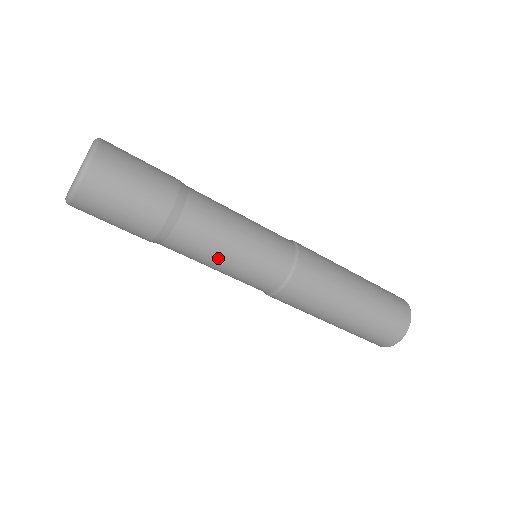
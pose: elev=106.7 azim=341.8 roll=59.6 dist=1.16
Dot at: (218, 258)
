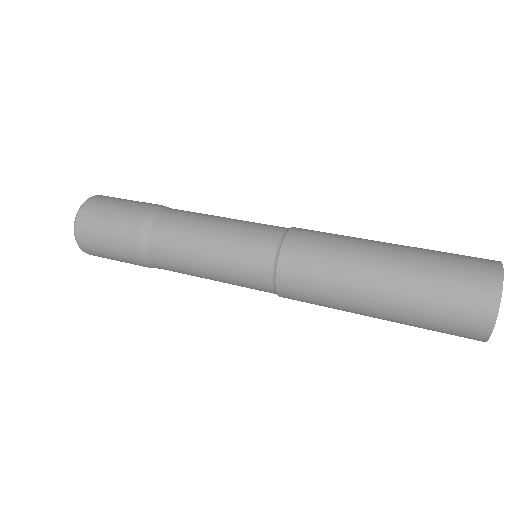
Dot at: (197, 259)
